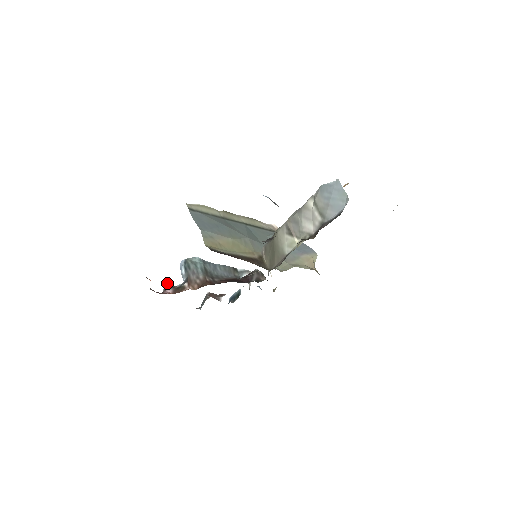
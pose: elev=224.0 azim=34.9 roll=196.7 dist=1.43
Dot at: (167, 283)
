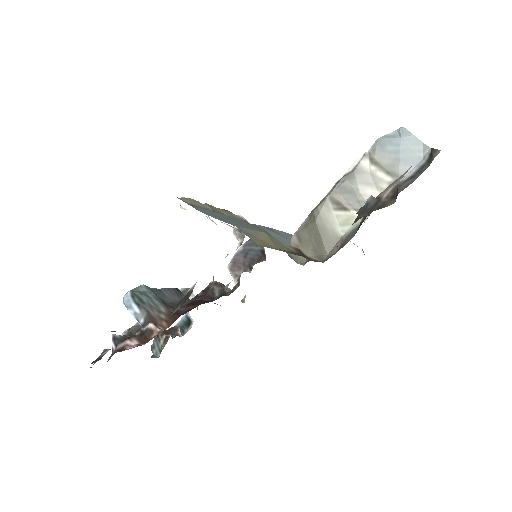
Dot at: (115, 334)
